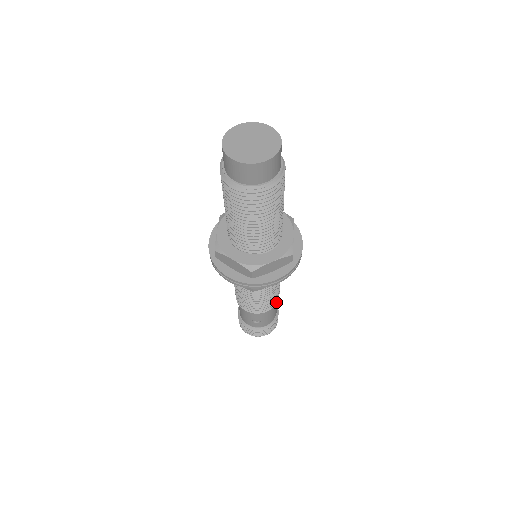
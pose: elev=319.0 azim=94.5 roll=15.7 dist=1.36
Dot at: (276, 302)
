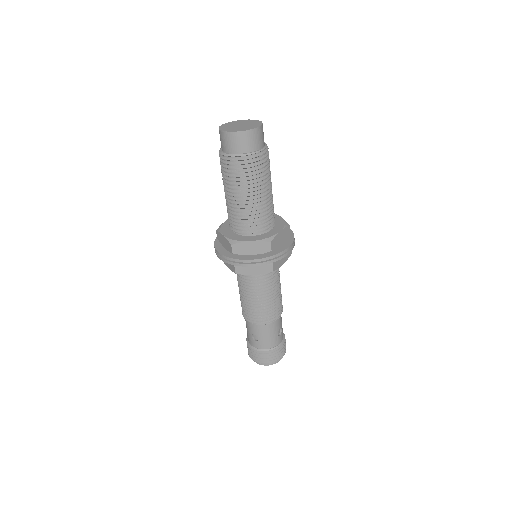
Dot at: (273, 319)
